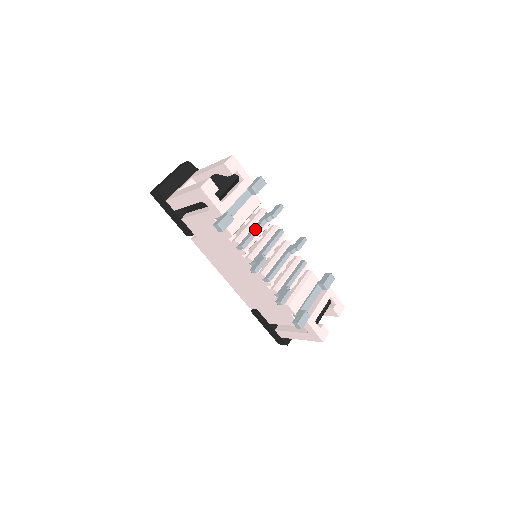
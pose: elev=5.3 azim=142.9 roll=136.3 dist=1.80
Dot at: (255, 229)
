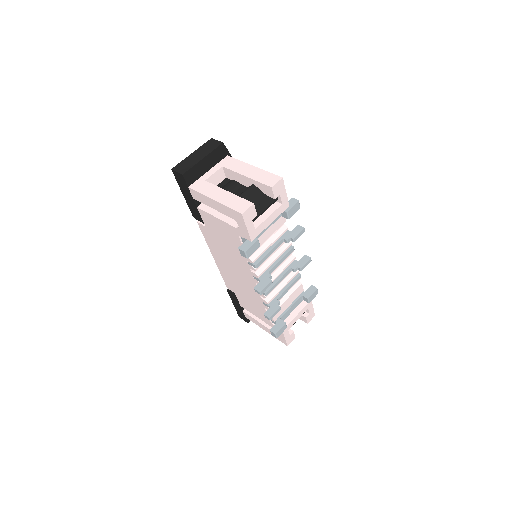
Dot at: (272, 249)
